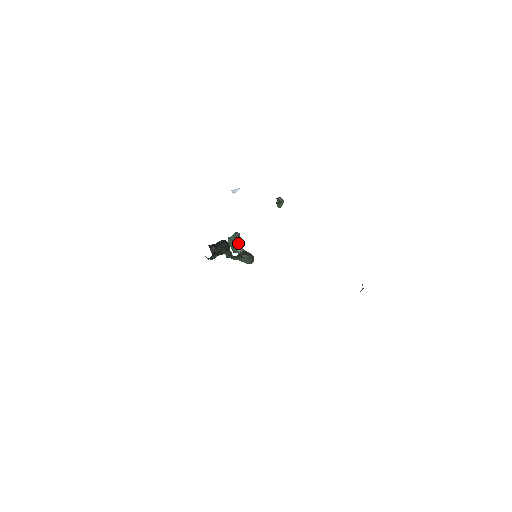
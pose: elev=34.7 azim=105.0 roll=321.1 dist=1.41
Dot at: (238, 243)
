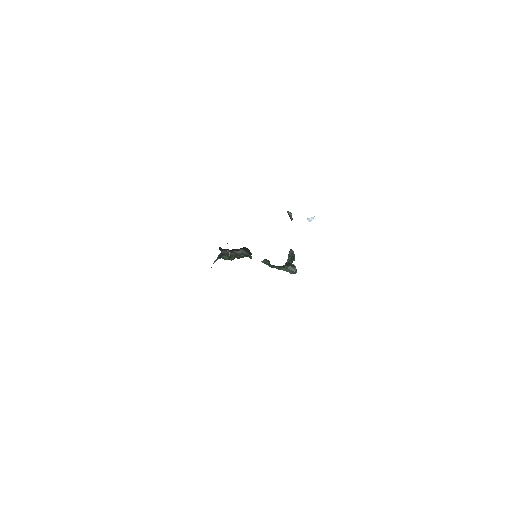
Dot at: (288, 257)
